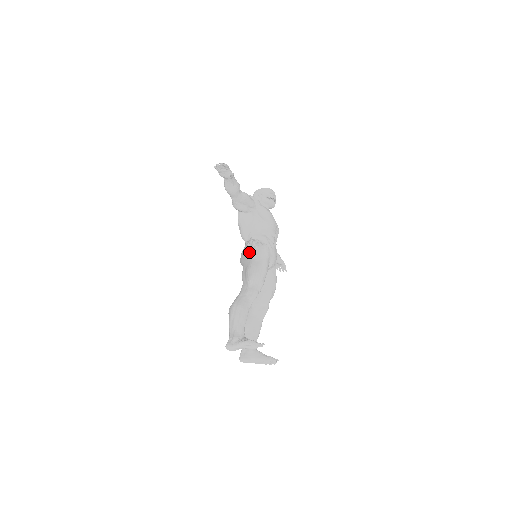
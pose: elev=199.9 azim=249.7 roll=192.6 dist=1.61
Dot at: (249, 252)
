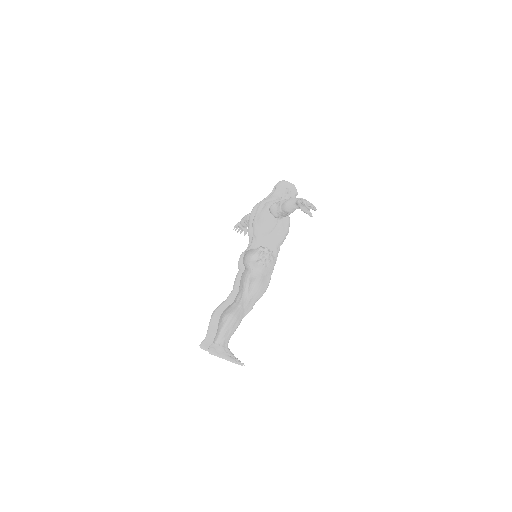
Dot at: (261, 263)
